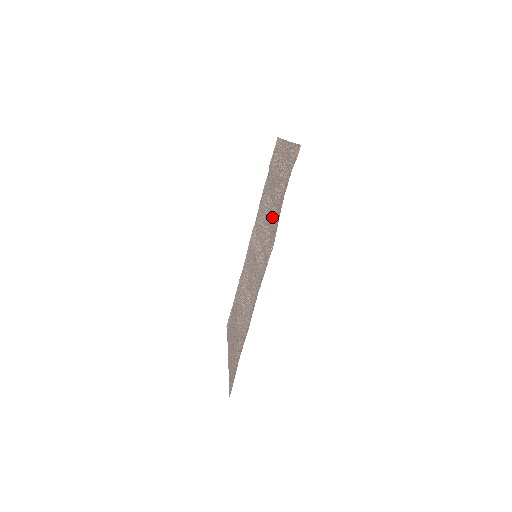
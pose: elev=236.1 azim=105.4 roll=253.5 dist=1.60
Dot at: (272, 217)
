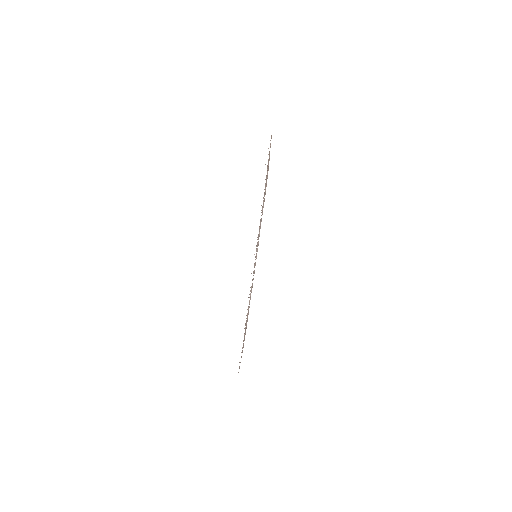
Dot at: (262, 209)
